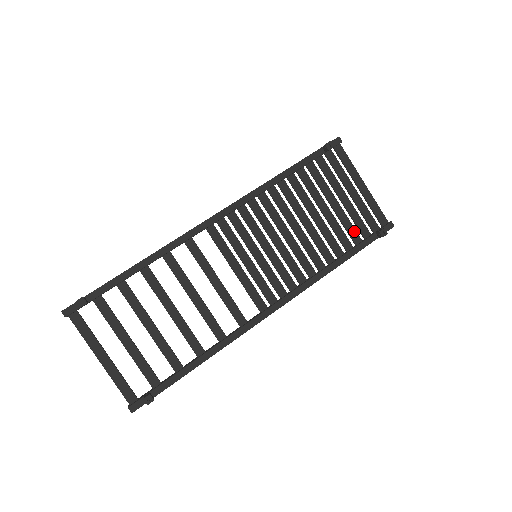
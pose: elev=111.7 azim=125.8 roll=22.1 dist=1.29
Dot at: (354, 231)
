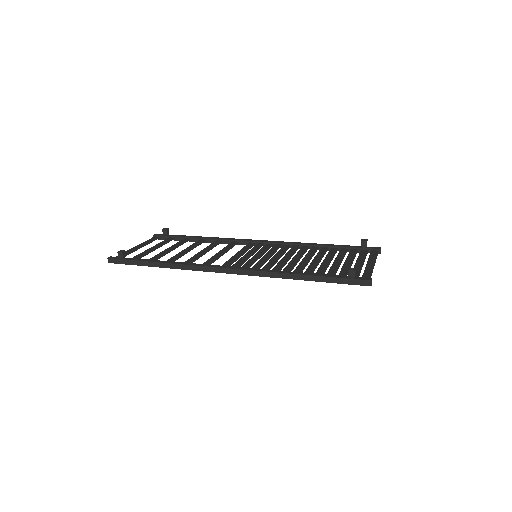
Dot at: (334, 272)
